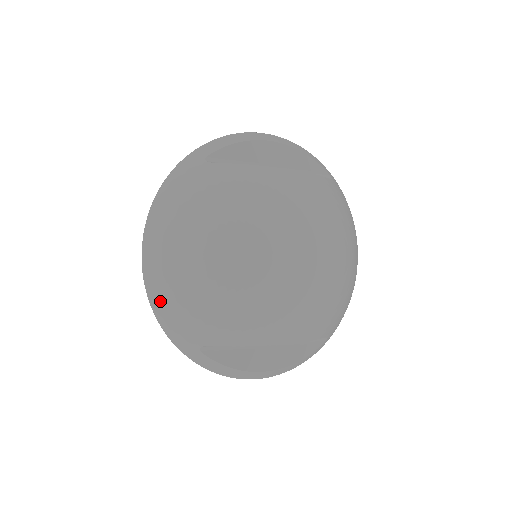
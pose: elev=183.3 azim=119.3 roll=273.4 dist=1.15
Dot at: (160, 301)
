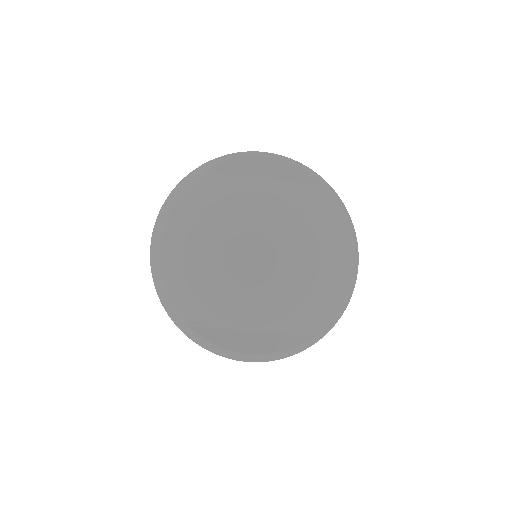
Dot at: (159, 281)
